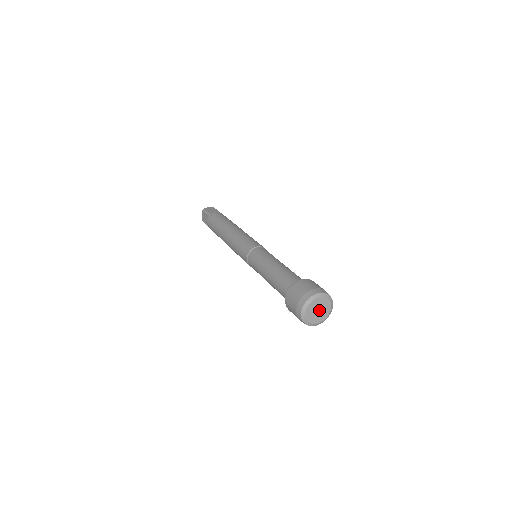
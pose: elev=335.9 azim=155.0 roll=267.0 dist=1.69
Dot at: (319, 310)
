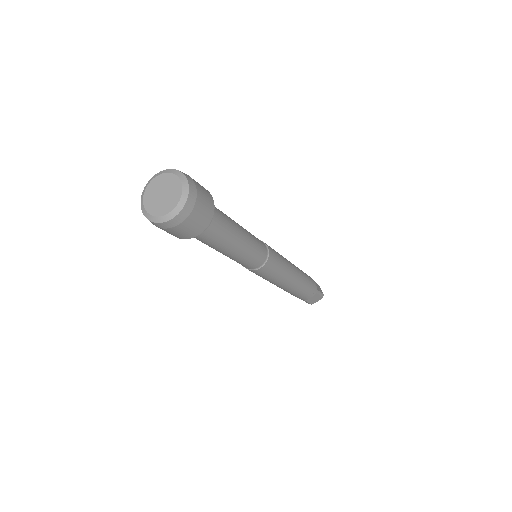
Dot at: (164, 193)
